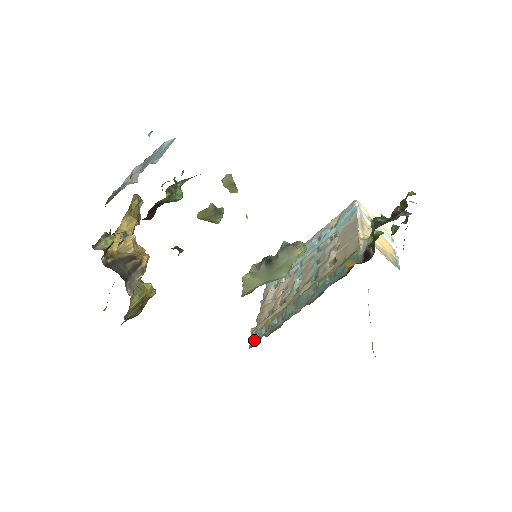
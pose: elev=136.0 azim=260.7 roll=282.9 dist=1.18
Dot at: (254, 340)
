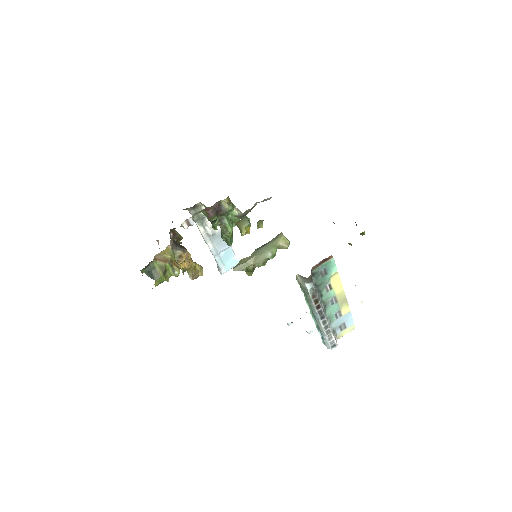
Dot at: occluded
